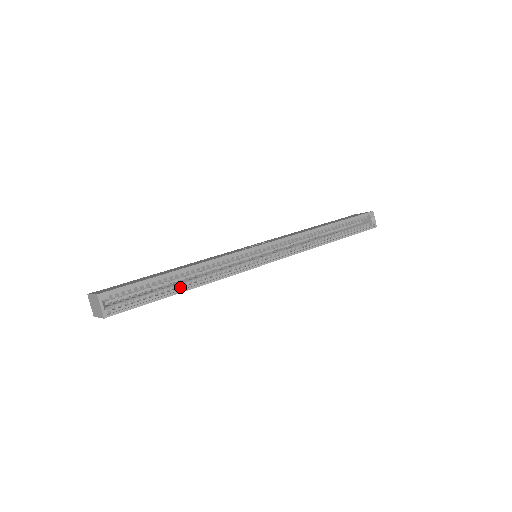
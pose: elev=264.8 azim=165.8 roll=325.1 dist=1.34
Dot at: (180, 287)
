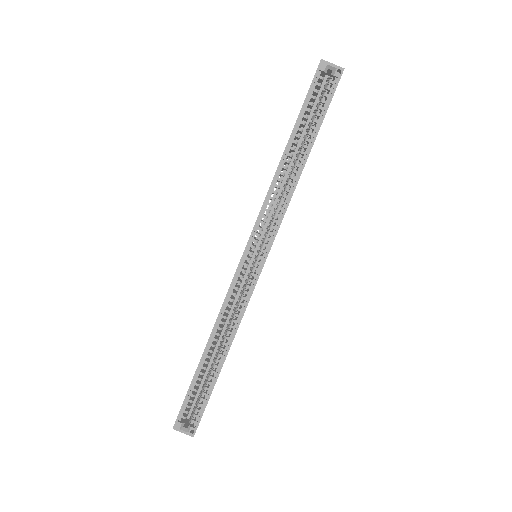
Dot at: (219, 362)
